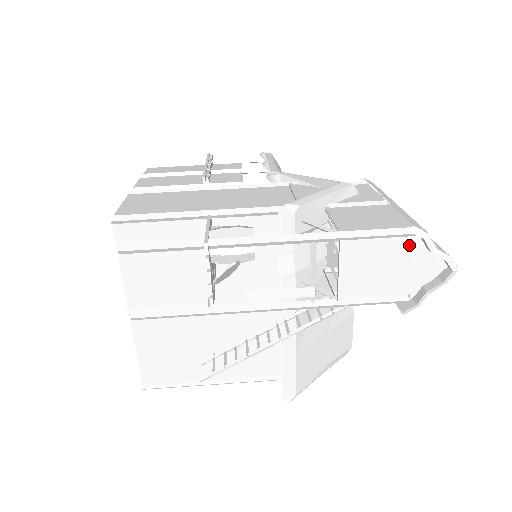
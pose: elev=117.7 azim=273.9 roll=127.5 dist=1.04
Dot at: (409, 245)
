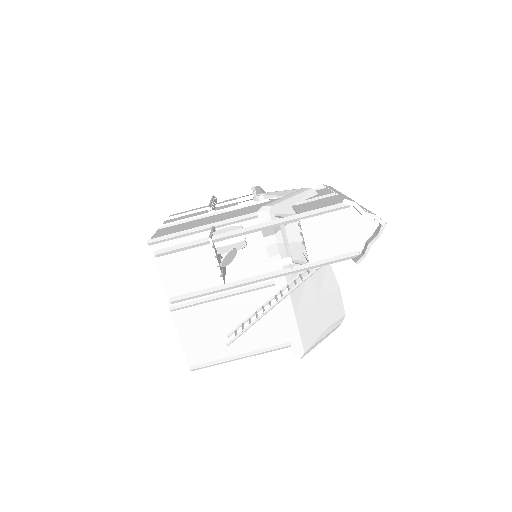
Dot at: (348, 214)
